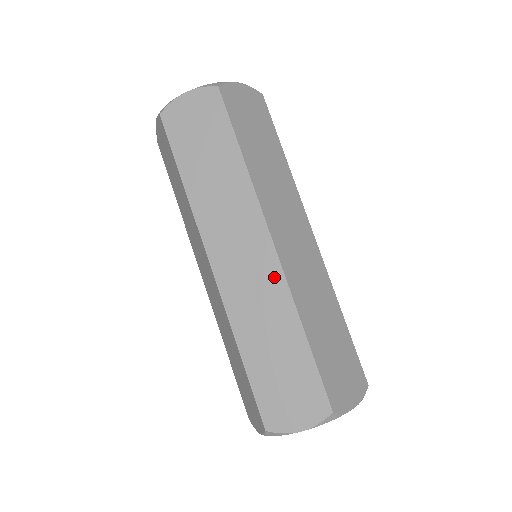
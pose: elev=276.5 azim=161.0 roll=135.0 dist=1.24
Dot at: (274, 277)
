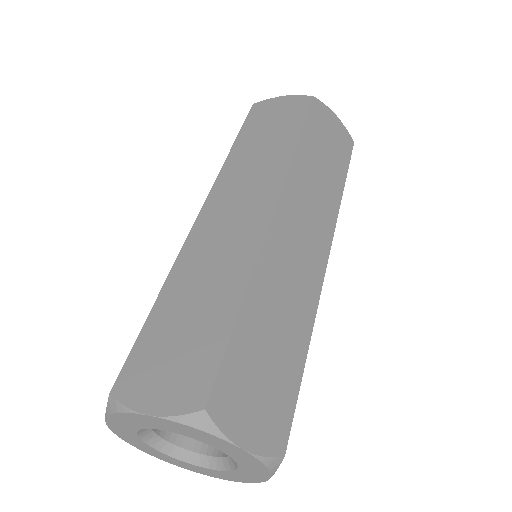
Dot at: (252, 237)
